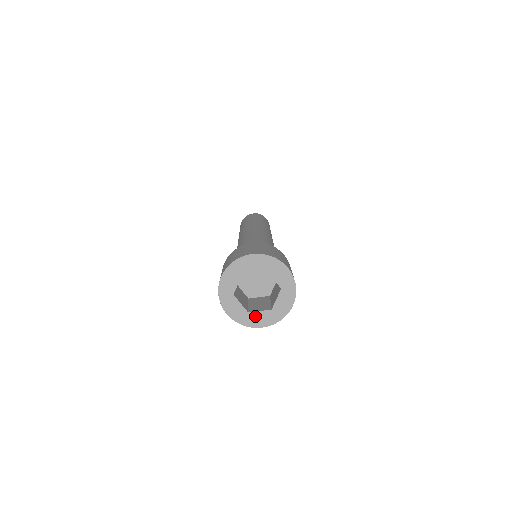
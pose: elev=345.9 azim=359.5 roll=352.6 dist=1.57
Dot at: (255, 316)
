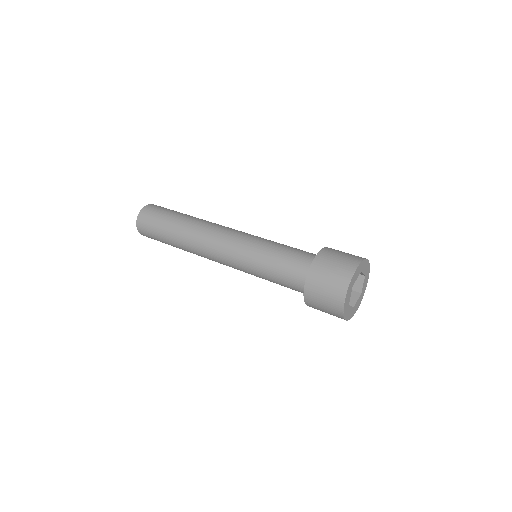
Dot at: (349, 309)
